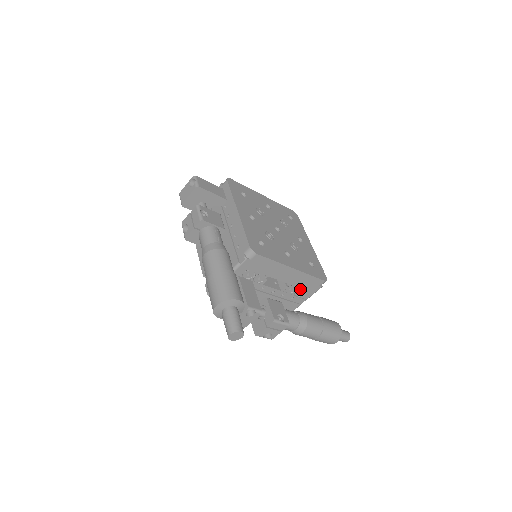
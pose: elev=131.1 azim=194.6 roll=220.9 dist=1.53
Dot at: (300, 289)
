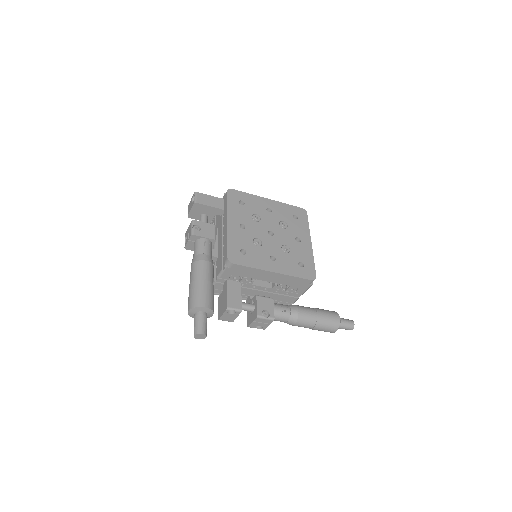
Dot at: (291, 287)
